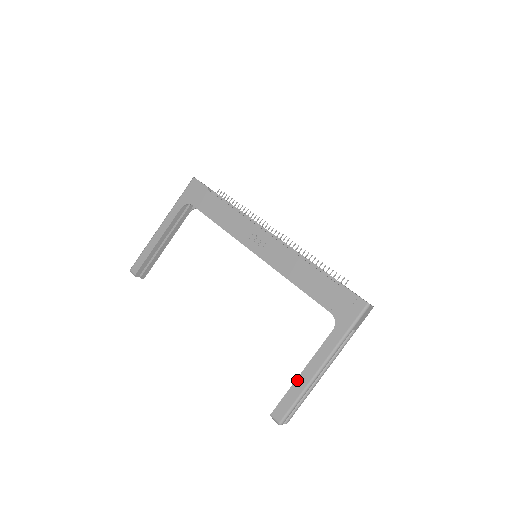
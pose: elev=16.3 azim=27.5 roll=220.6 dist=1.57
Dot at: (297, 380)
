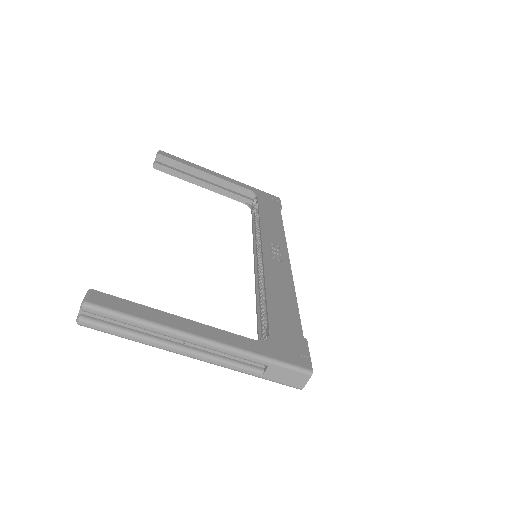
Dot at: (164, 312)
